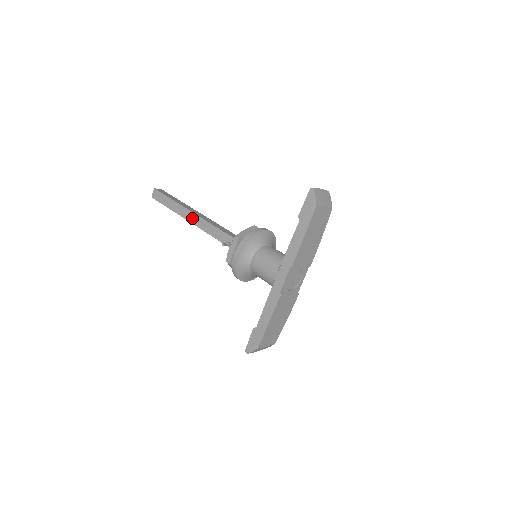
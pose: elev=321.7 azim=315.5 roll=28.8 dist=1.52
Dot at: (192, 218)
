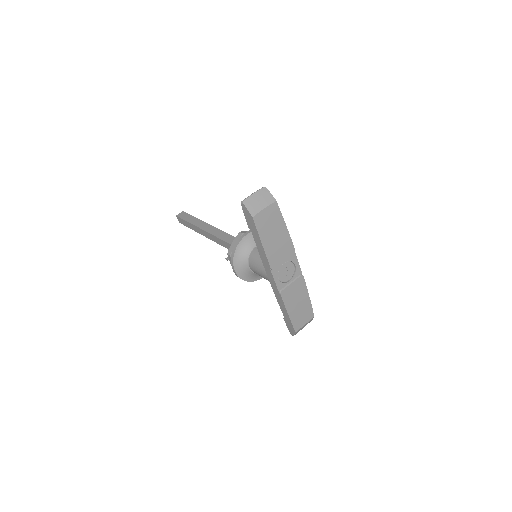
Dot at: (206, 235)
